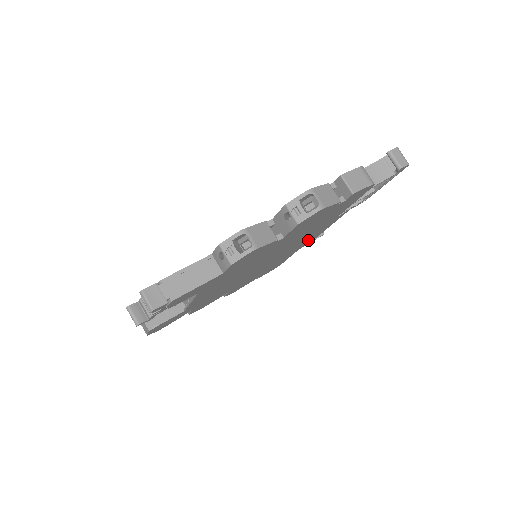
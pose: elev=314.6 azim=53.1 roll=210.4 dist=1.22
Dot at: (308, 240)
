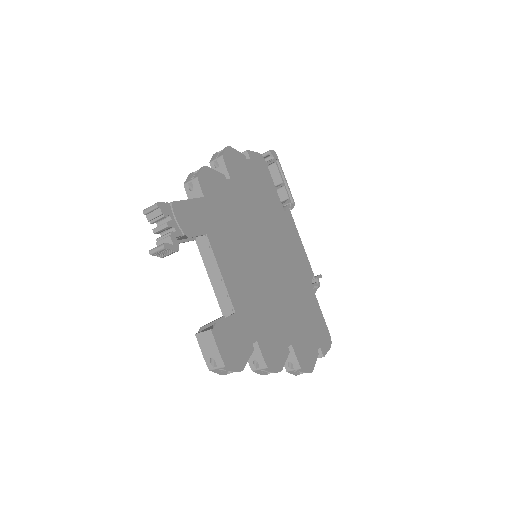
Dot at: (301, 262)
